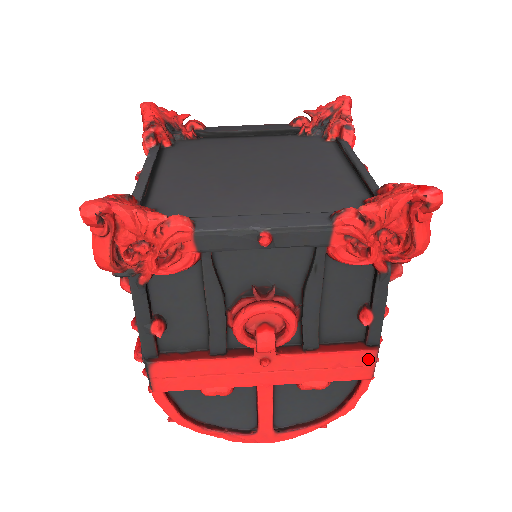
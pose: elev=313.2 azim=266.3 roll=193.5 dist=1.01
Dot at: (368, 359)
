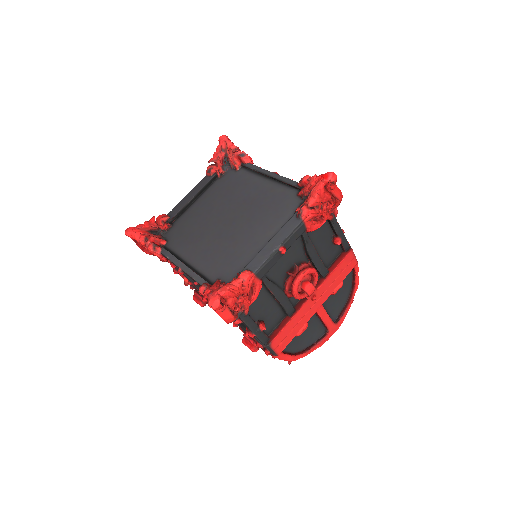
Dot at: (351, 257)
